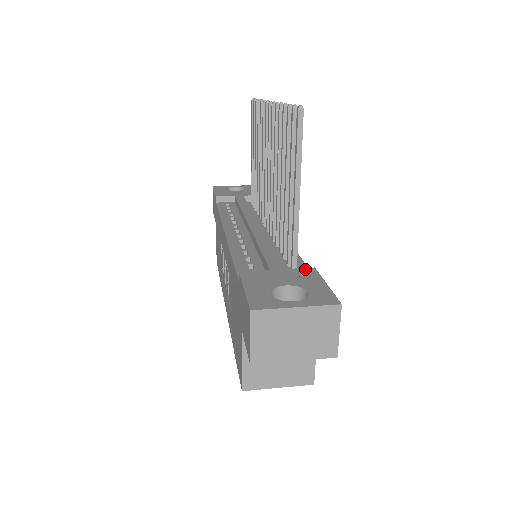
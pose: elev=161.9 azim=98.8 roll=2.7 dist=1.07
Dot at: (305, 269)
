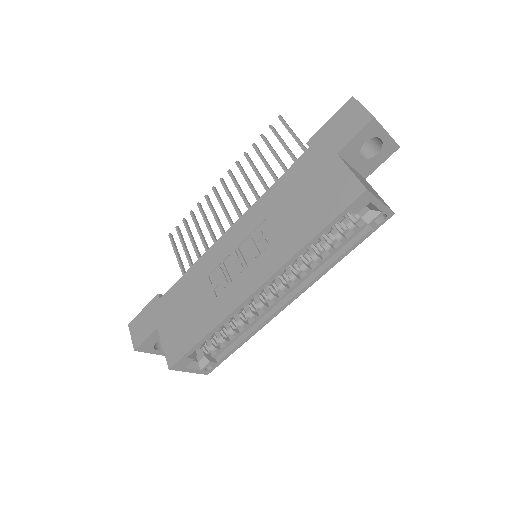
Dot at: occluded
